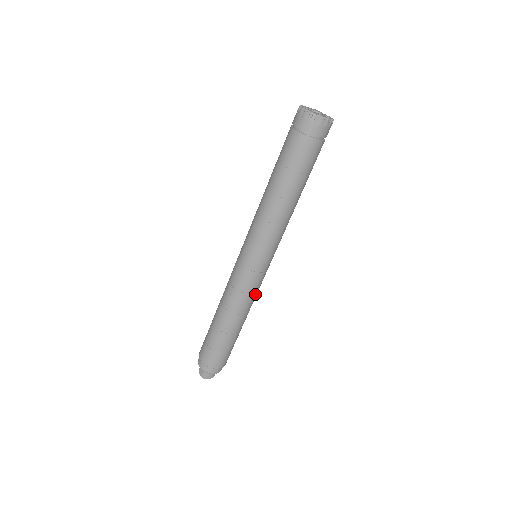
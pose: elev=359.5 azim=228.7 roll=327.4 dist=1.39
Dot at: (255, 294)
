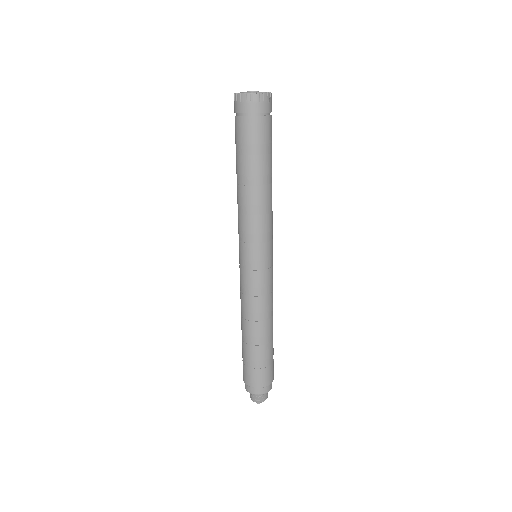
Dot at: (266, 296)
